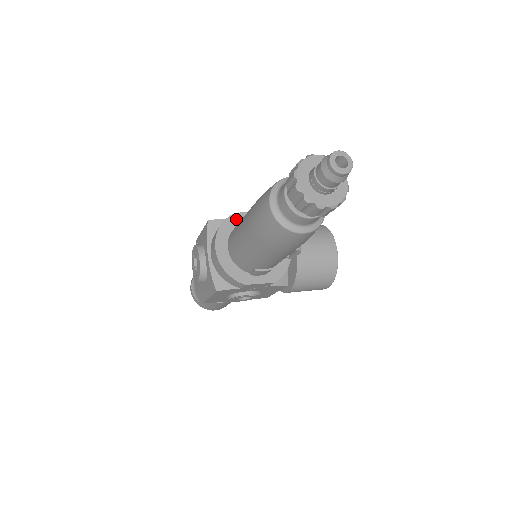
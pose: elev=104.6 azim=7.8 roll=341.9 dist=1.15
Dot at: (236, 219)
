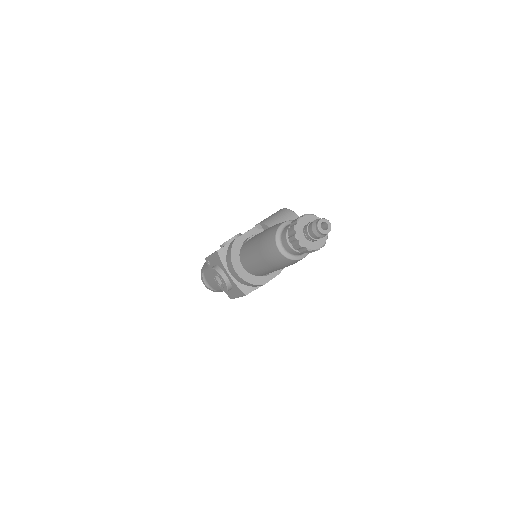
Dot at: (238, 243)
